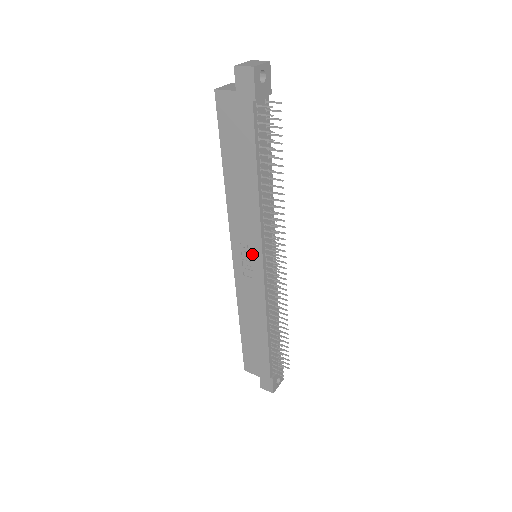
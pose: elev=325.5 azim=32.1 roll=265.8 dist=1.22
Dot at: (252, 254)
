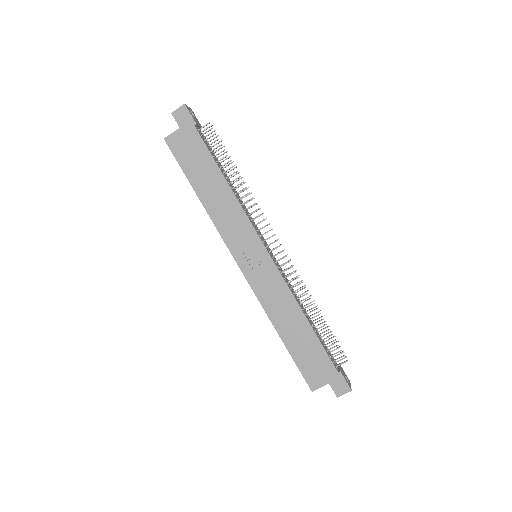
Dot at: (253, 247)
